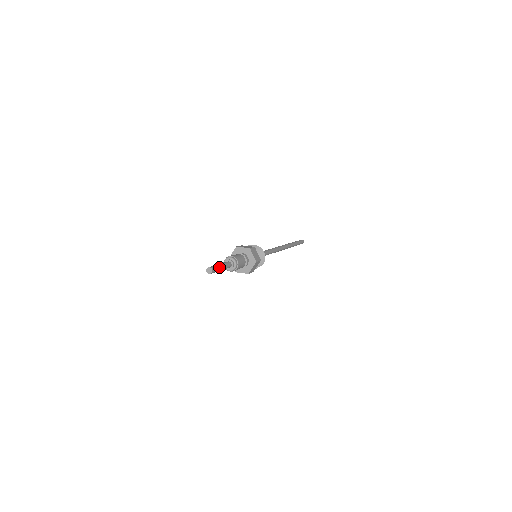
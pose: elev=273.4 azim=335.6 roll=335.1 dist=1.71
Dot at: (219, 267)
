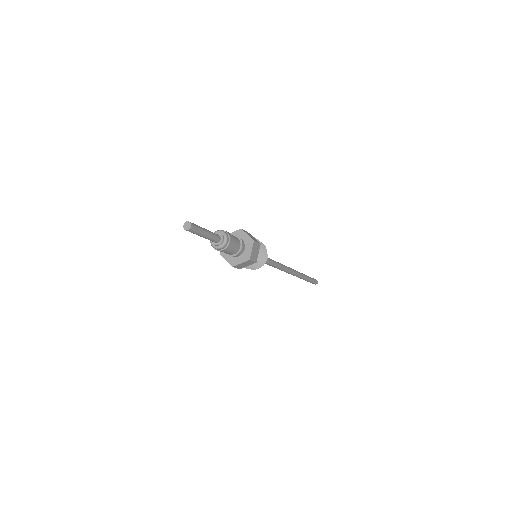
Dot at: (201, 227)
